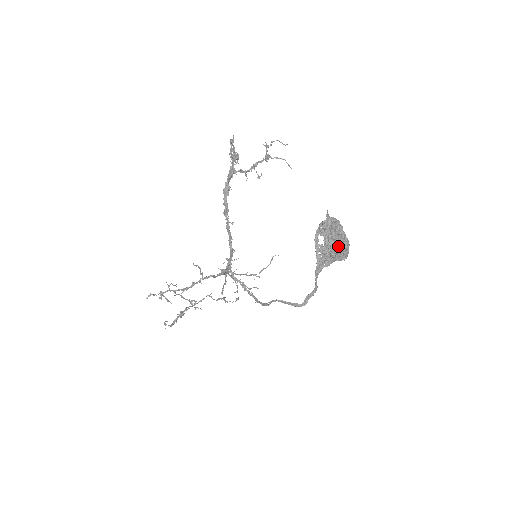
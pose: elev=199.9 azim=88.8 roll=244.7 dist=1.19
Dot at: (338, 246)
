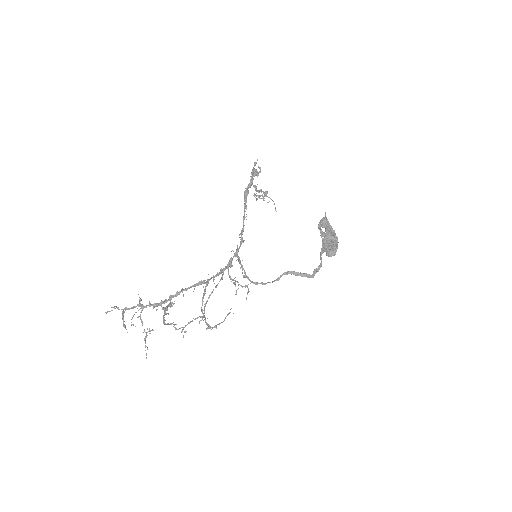
Dot at: (335, 235)
